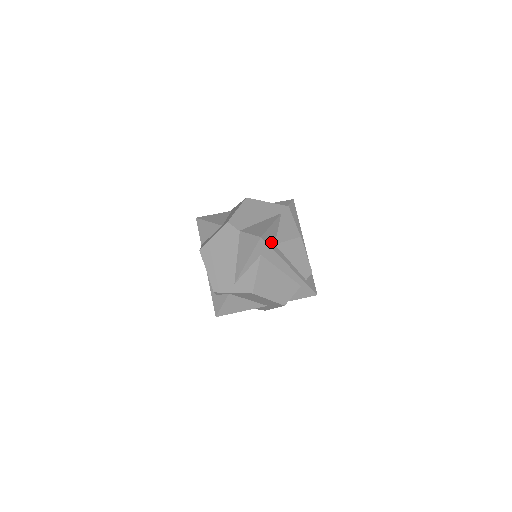
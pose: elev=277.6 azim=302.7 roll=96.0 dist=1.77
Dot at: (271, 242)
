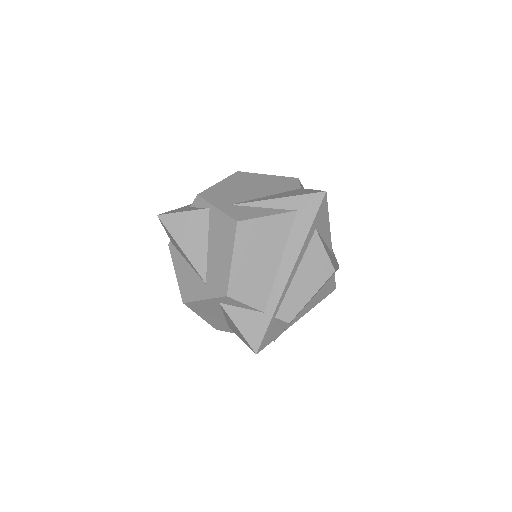
Dot at: (319, 219)
